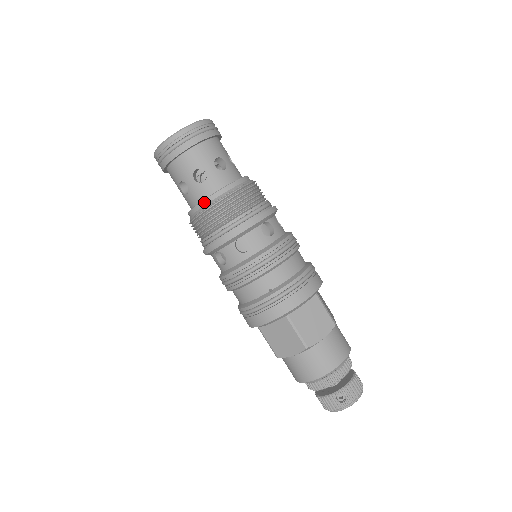
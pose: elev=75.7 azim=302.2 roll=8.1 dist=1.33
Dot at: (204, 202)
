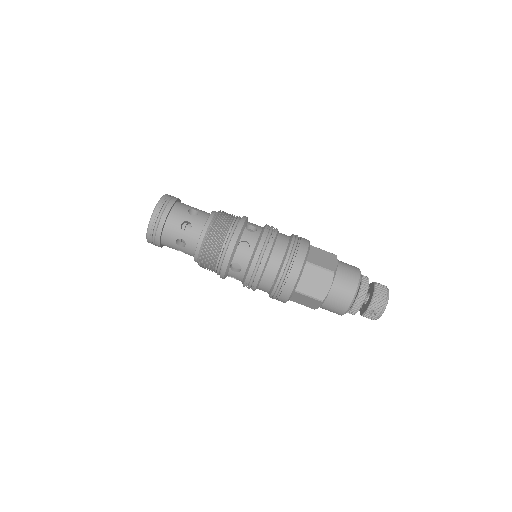
Dot at: (195, 257)
